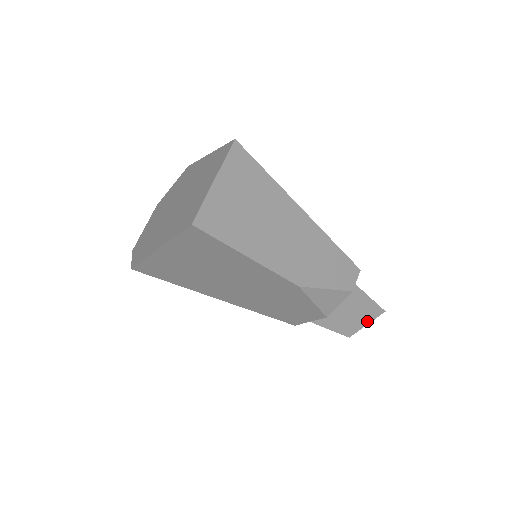
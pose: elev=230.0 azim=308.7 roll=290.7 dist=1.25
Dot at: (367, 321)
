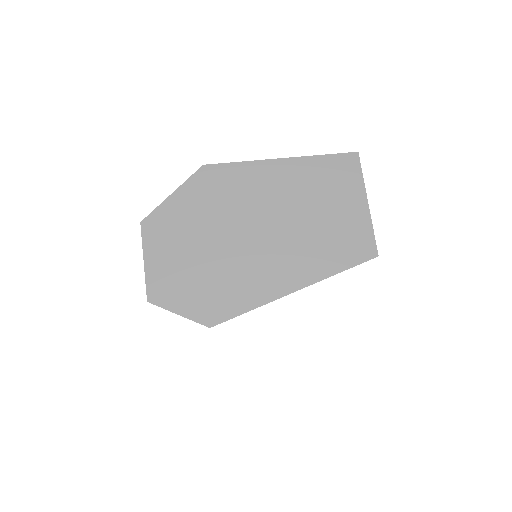
Dot at: occluded
